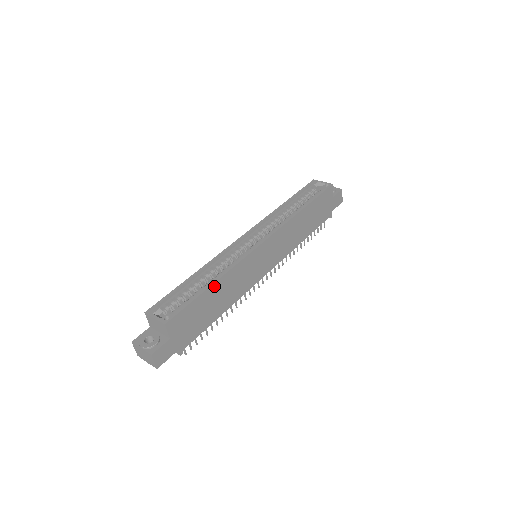
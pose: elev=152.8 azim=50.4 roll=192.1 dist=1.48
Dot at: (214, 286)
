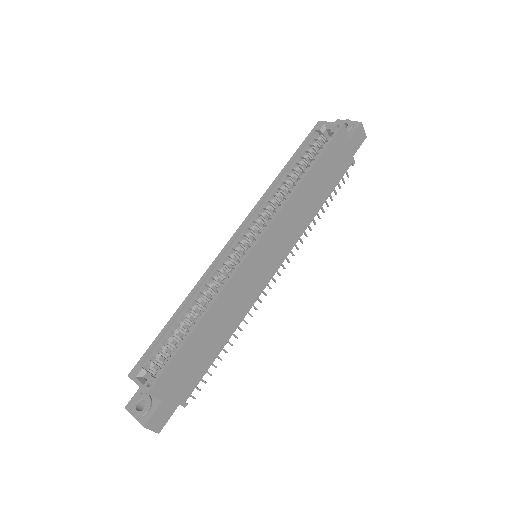
Dot at: (201, 325)
